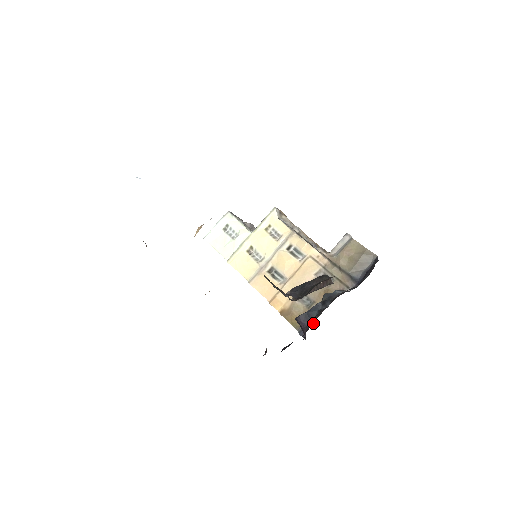
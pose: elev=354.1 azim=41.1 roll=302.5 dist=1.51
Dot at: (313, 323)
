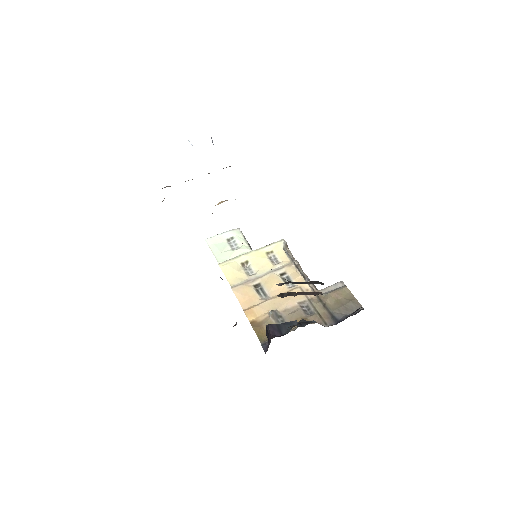
Dot at: (283, 335)
